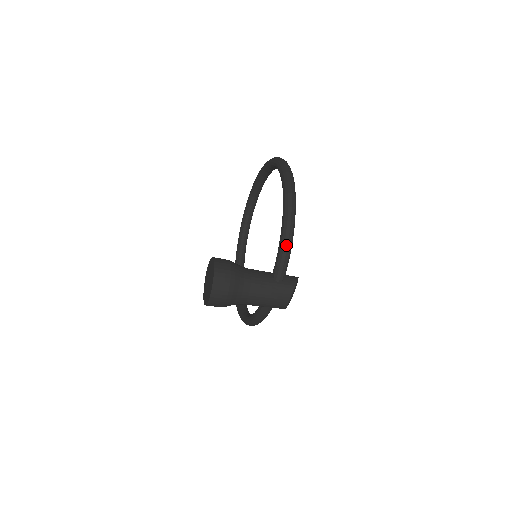
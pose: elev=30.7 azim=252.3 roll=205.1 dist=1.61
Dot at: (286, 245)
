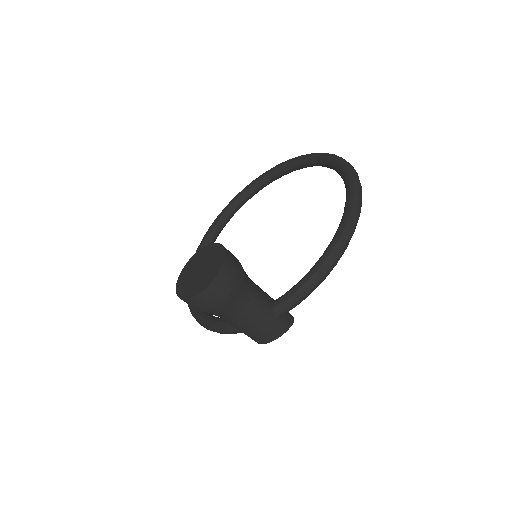
Dot at: (313, 285)
